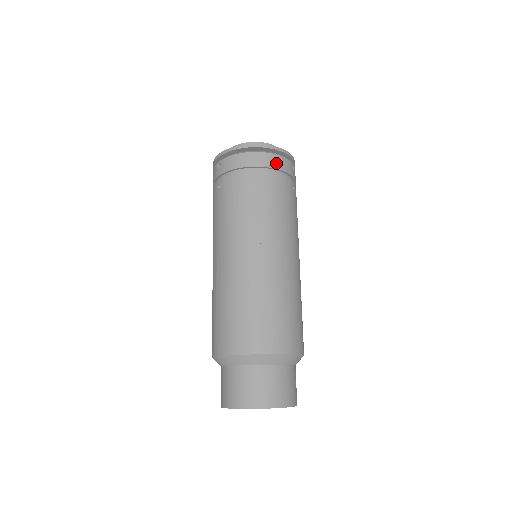
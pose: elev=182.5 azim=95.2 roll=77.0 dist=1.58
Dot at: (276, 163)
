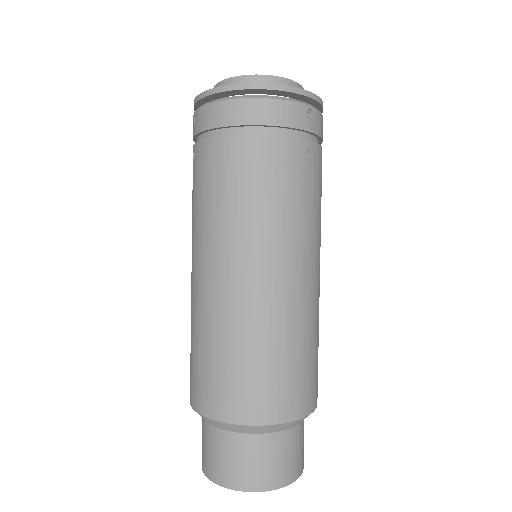
Dot at: (272, 115)
